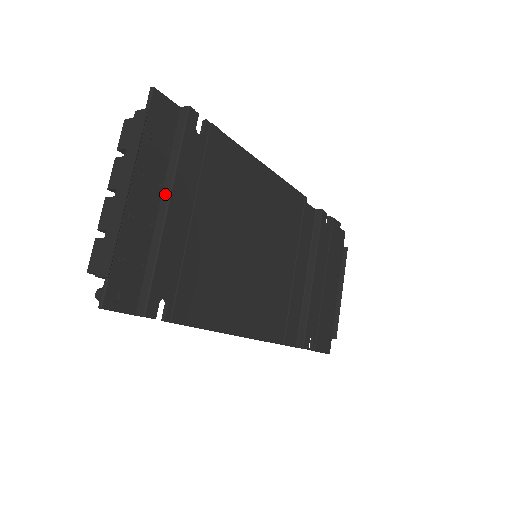
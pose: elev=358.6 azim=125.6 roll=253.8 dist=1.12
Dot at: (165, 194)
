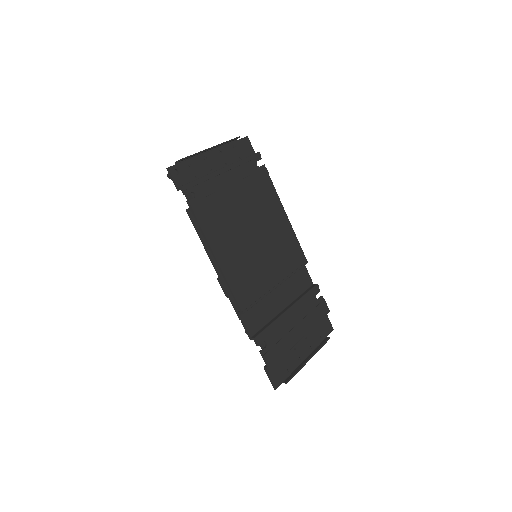
Dot at: (226, 166)
